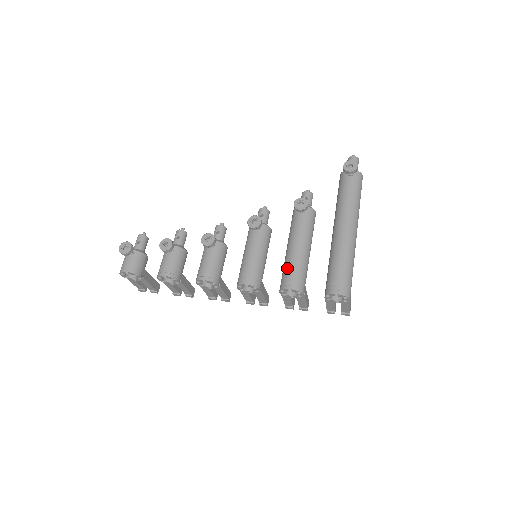
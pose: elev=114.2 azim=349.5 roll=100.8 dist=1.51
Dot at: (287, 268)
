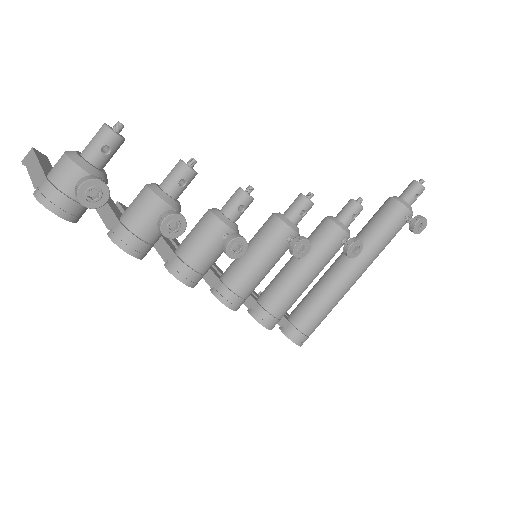
Dot at: (281, 303)
